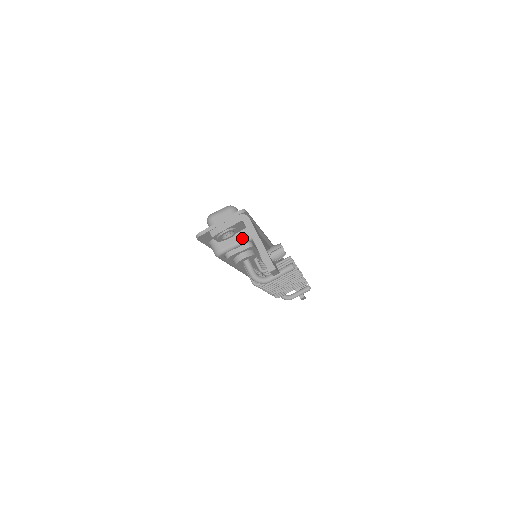
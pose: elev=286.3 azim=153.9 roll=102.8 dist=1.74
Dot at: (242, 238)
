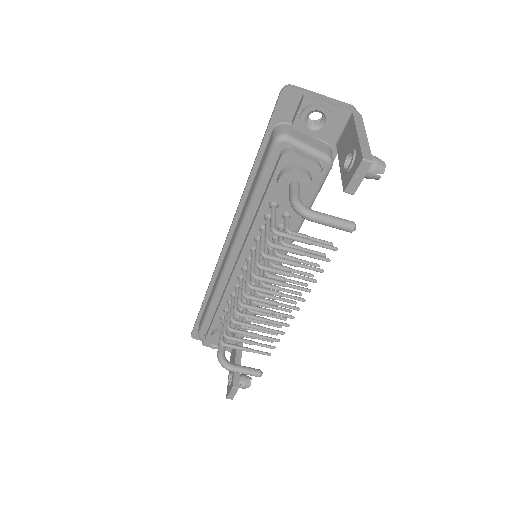
Dot at: (319, 149)
